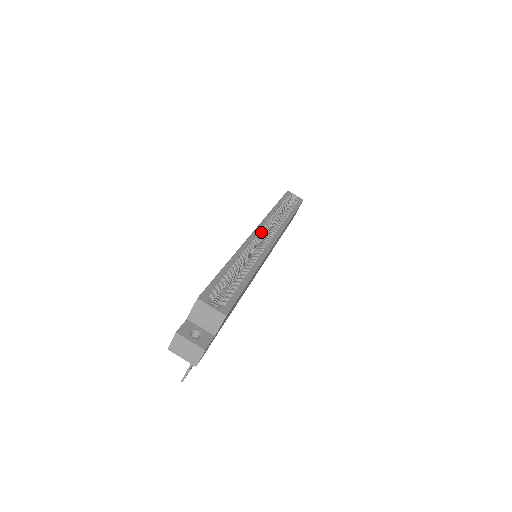
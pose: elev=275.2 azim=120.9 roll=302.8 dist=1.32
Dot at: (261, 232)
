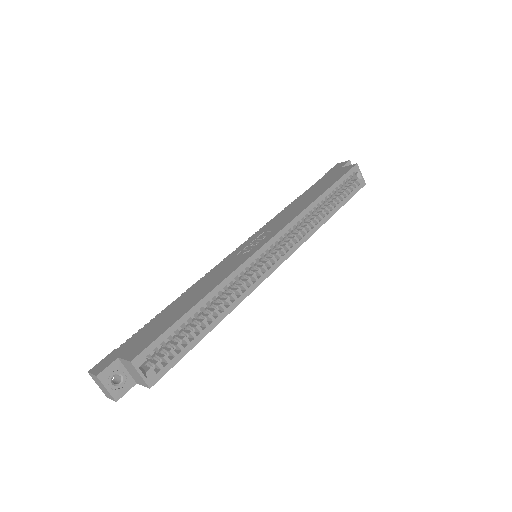
Dot at: (272, 246)
